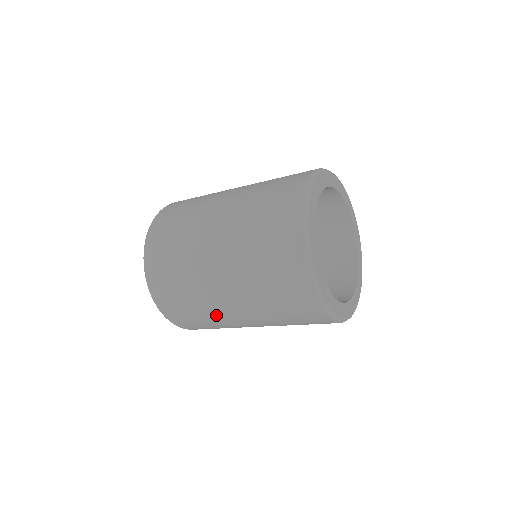
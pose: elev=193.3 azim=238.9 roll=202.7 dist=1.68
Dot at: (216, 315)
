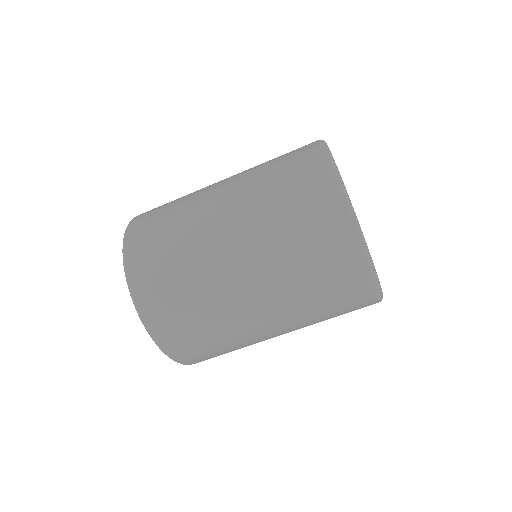
Dot at: (235, 325)
